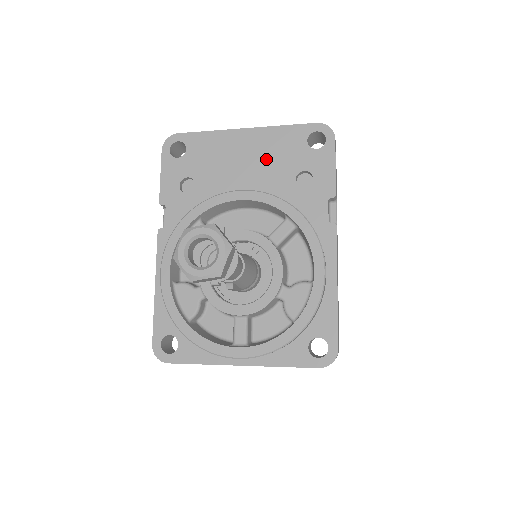
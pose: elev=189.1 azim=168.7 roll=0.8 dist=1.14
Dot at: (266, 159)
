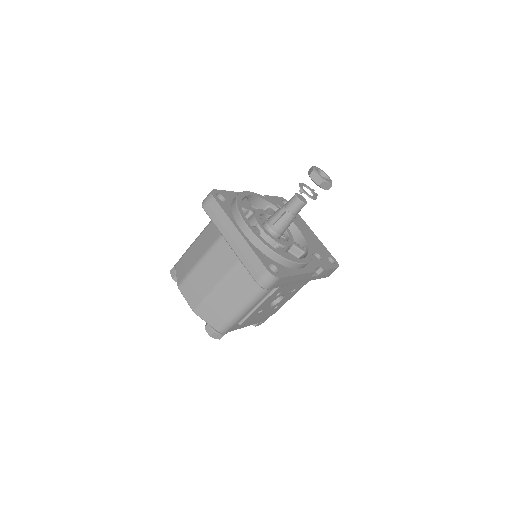
Dot at: (311, 240)
